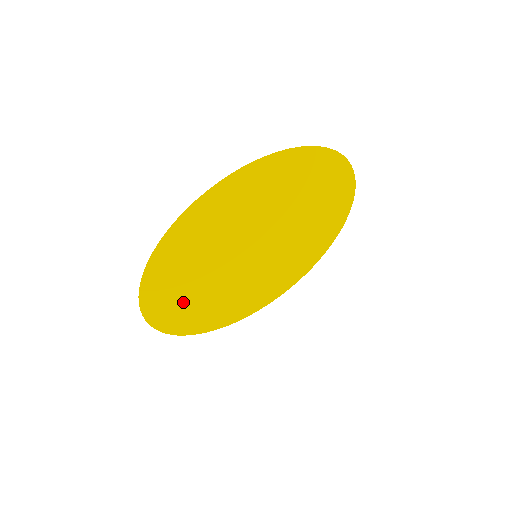
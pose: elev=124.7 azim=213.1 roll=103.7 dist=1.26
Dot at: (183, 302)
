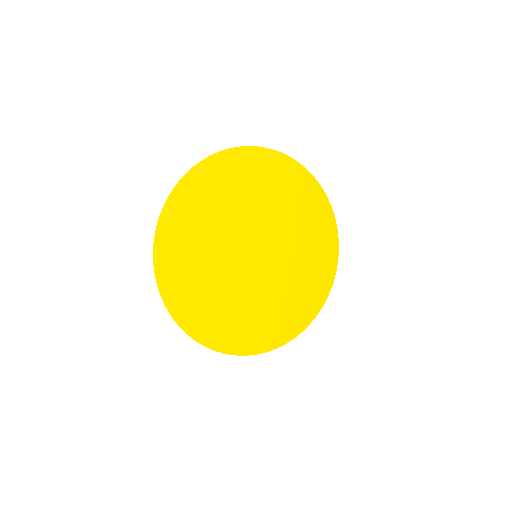
Dot at: (191, 280)
